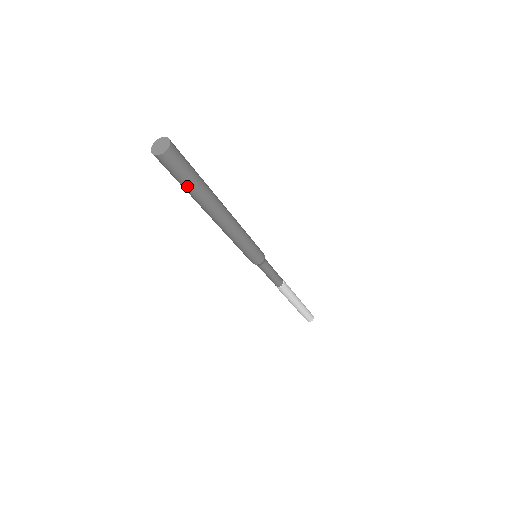
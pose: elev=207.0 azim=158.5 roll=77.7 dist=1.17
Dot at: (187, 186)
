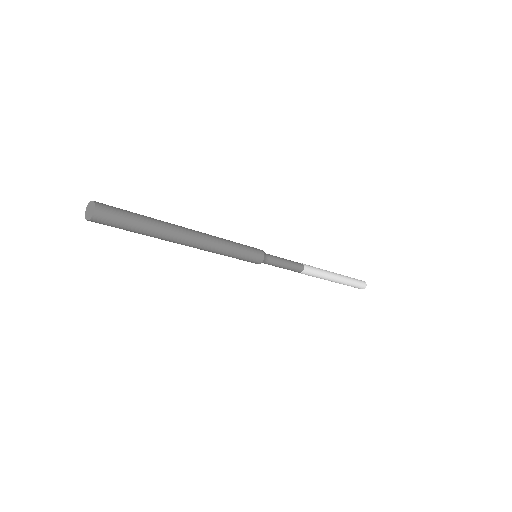
Dot at: (135, 232)
